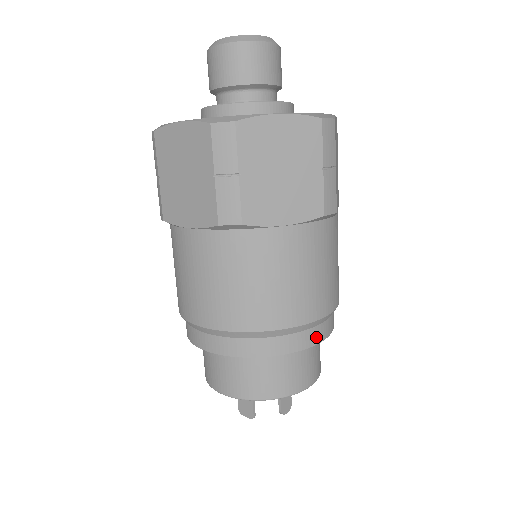
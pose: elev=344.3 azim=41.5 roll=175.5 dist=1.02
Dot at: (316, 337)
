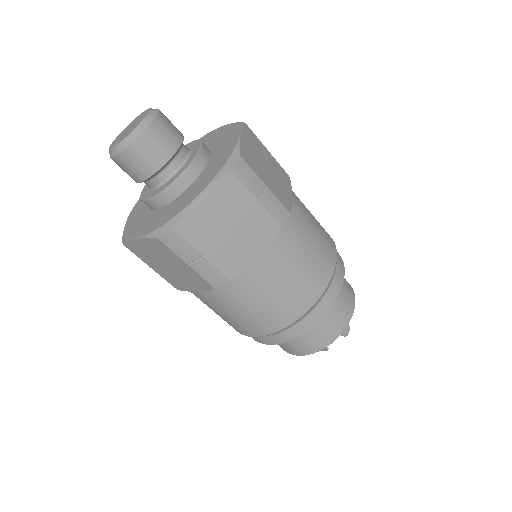
Dot at: (334, 294)
